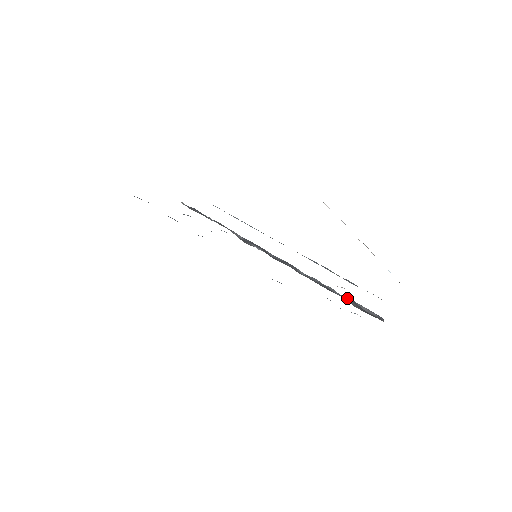
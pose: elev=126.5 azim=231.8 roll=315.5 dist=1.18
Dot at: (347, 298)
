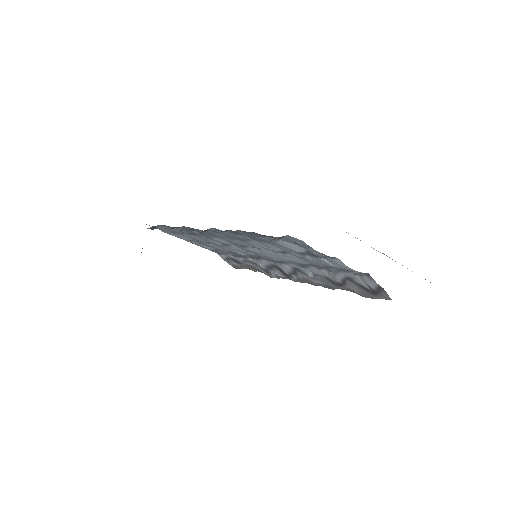
Dot at: (349, 283)
